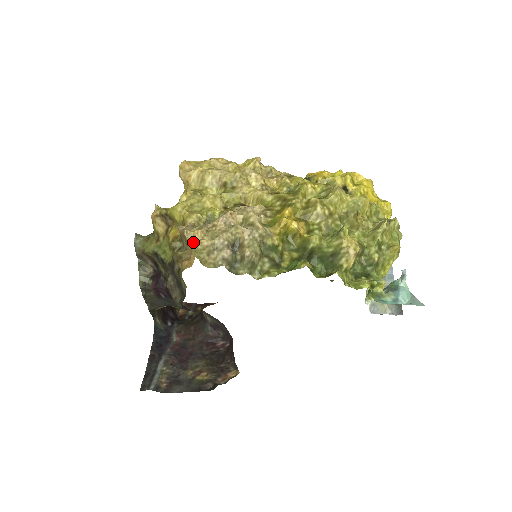
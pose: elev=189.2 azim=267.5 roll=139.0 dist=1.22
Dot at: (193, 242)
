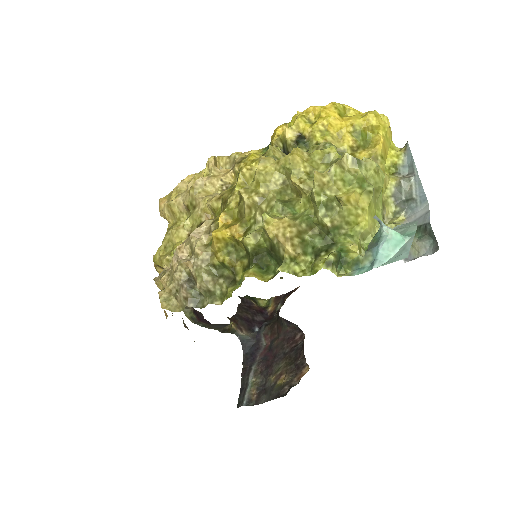
Dot at: (159, 294)
